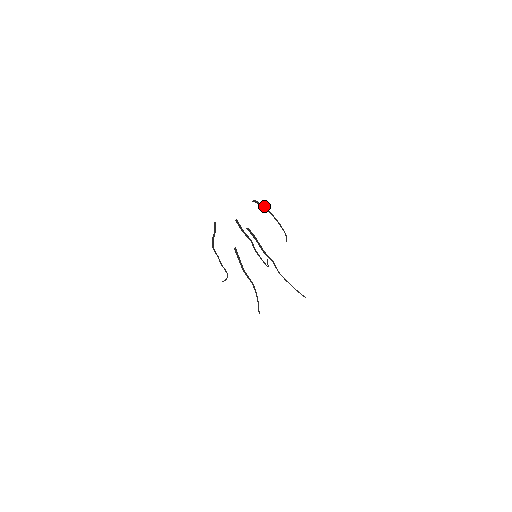
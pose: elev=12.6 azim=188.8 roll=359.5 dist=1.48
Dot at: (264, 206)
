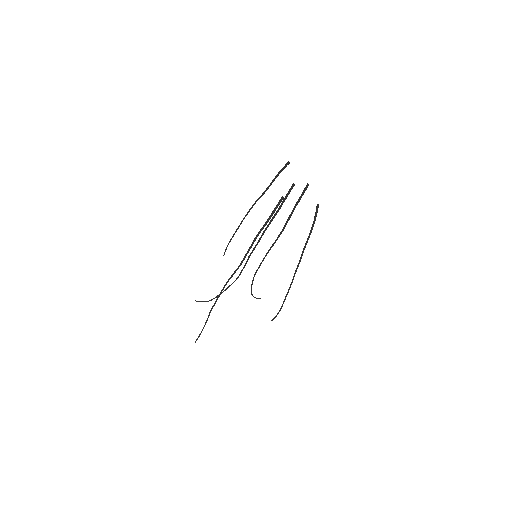
Dot at: (275, 178)
